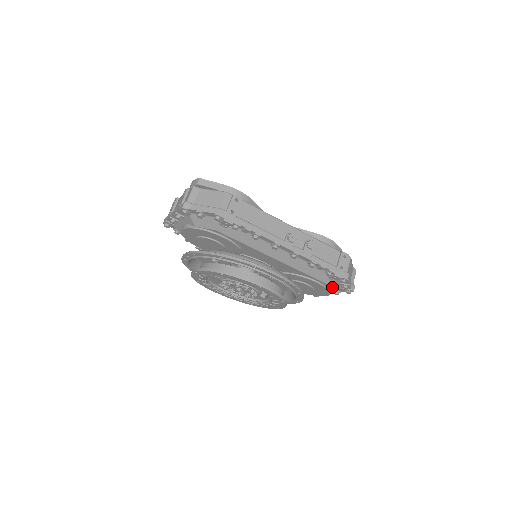
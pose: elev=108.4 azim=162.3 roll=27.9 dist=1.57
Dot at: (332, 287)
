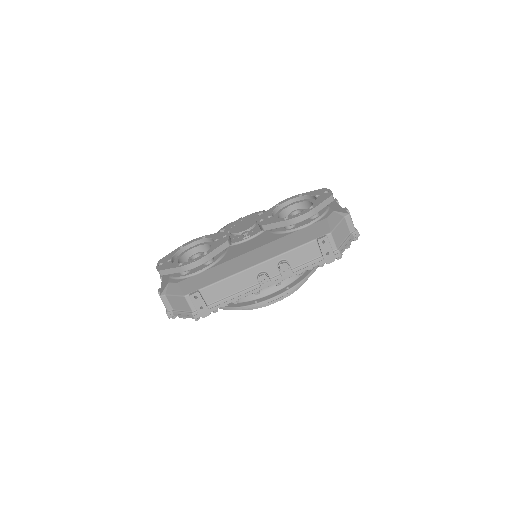
Dot at: occluded
